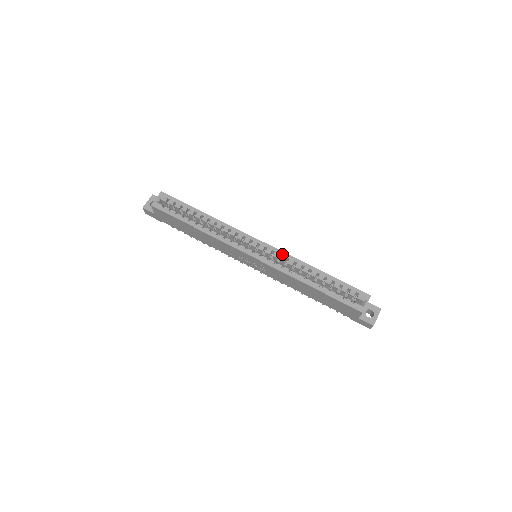
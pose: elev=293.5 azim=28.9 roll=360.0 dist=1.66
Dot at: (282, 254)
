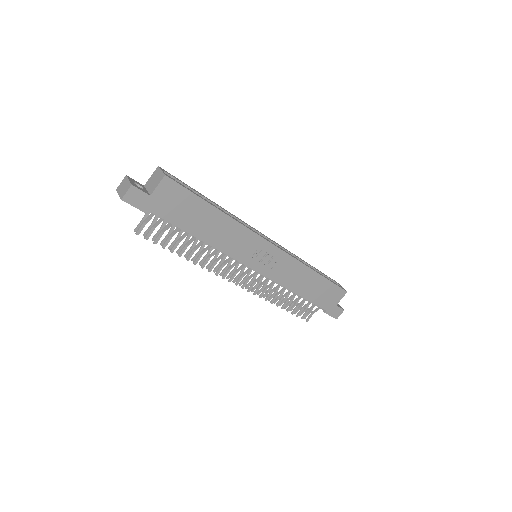
Dot at: (283, 247)
